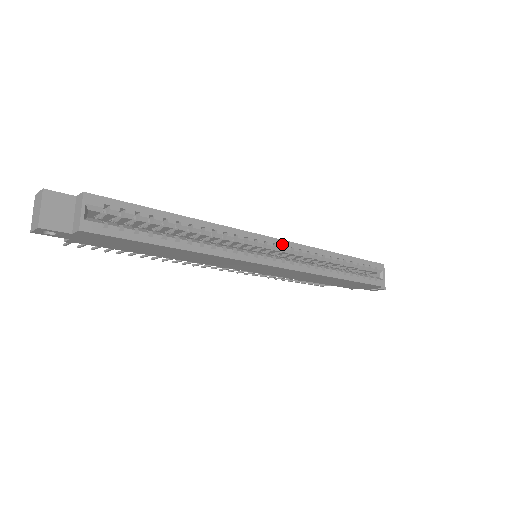
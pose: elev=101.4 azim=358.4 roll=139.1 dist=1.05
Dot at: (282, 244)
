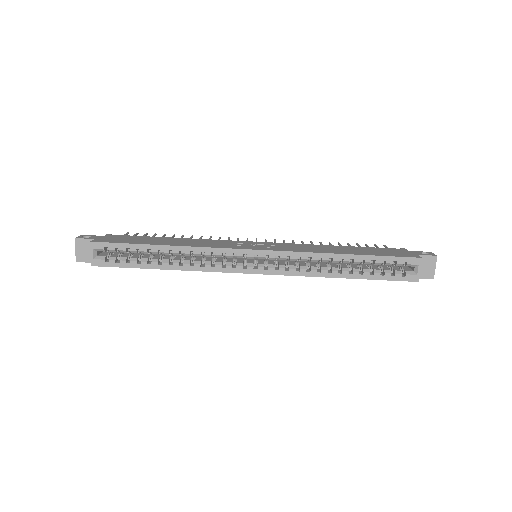
Dot at: (265, 254)
